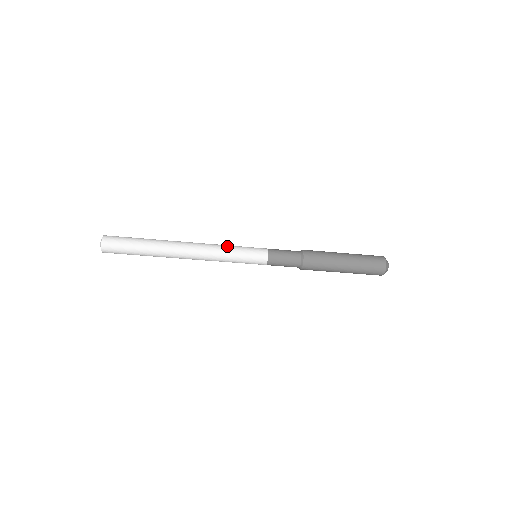
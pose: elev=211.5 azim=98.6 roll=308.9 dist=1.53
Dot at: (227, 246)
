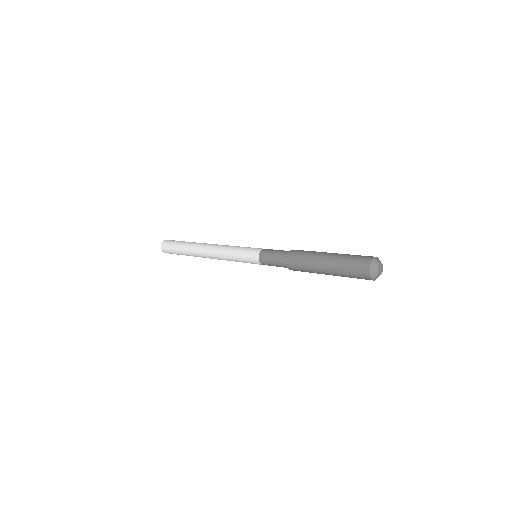
Dot at: (231, 248)
